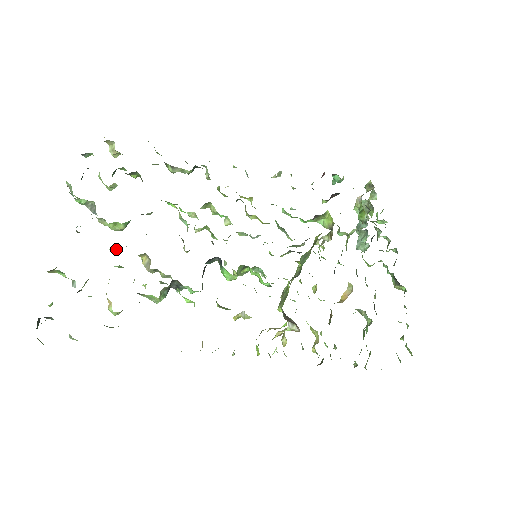
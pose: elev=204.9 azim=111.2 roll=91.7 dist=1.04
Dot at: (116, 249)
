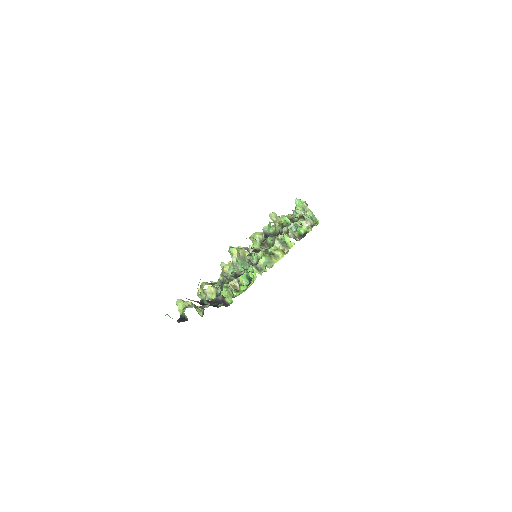
Dot at: occluded
